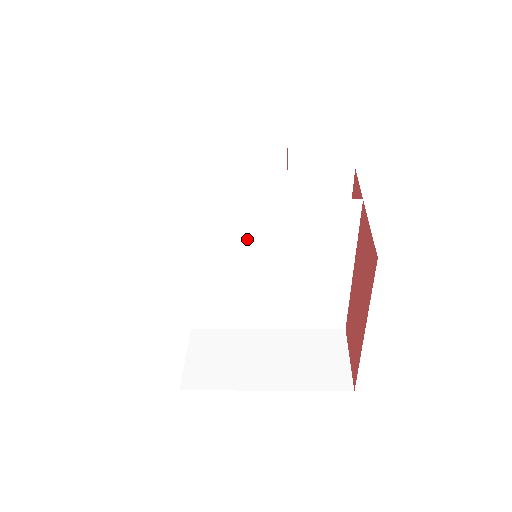
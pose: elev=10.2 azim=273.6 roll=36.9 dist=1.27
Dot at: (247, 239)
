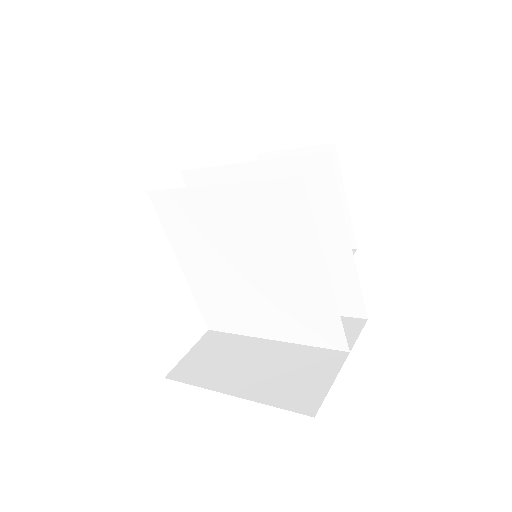
Dot at: (218, 228)
